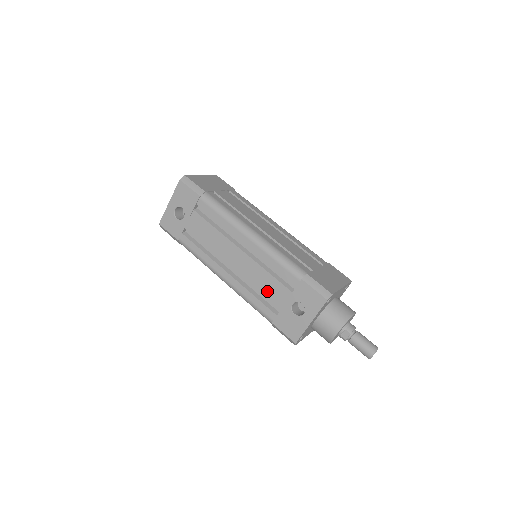
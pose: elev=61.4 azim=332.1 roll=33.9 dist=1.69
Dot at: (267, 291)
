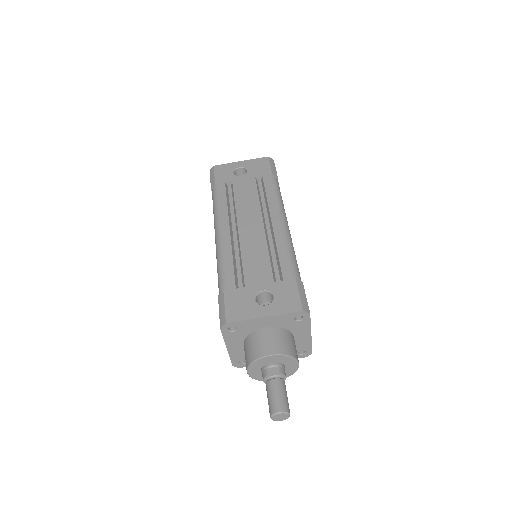
Dot at: (250, 265)
